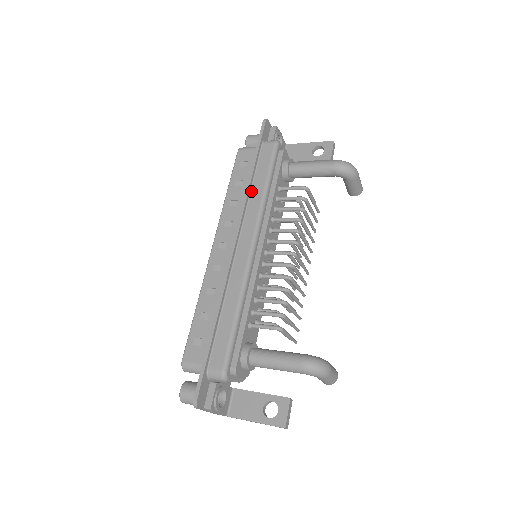
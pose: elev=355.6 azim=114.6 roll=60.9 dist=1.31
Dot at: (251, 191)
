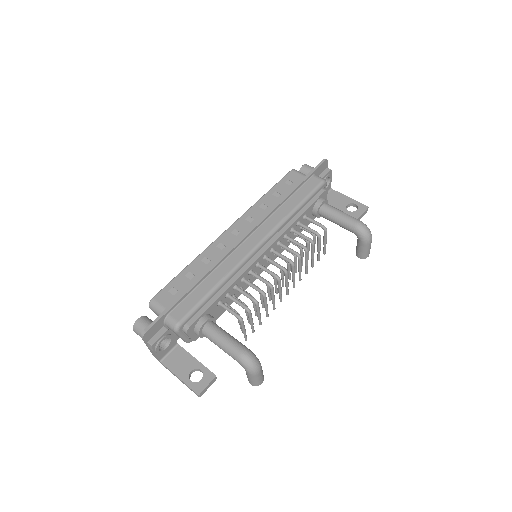
Dot at: (282, 205)
